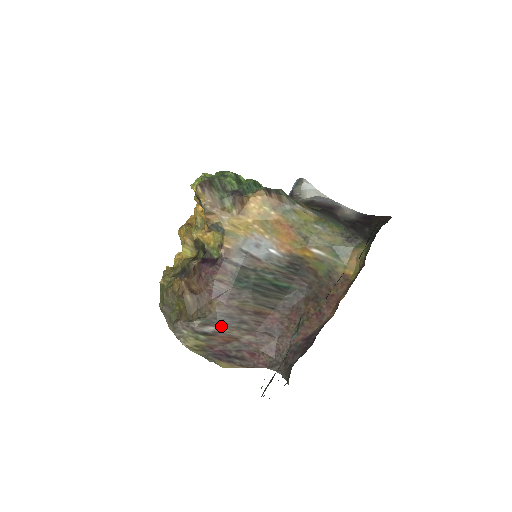
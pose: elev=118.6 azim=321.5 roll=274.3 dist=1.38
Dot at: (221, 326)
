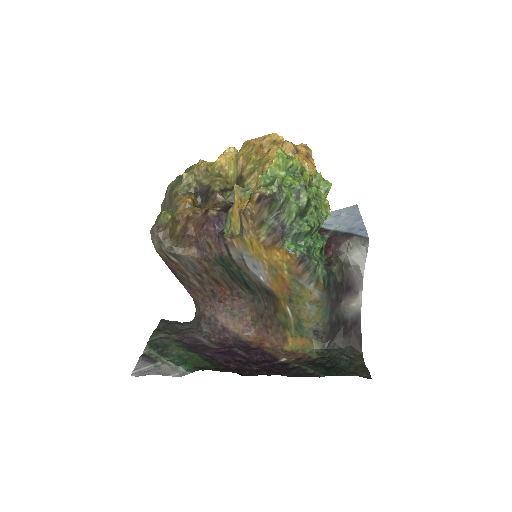
Dot at: (182, 264)
